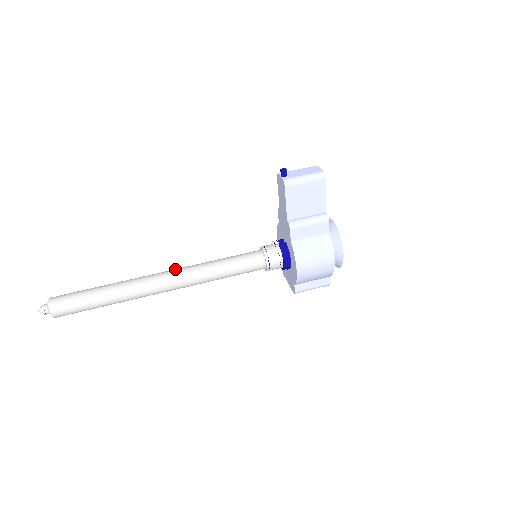
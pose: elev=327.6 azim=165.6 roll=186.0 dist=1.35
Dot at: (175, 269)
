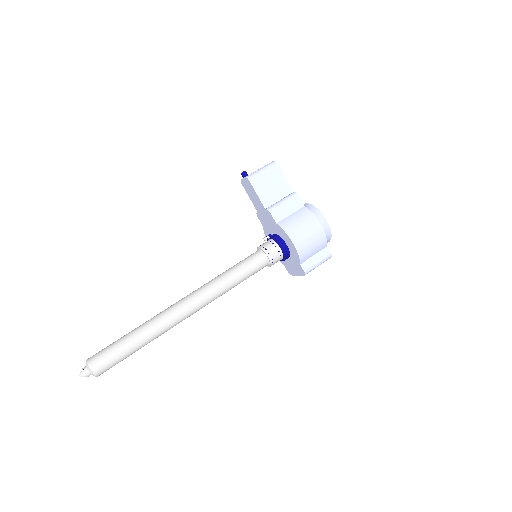
Dot at: (191, 293)
